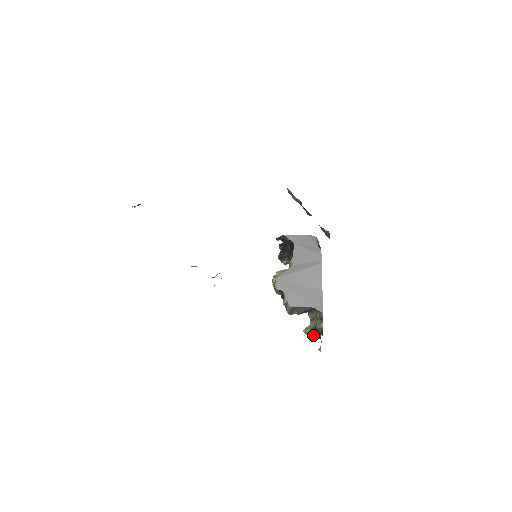
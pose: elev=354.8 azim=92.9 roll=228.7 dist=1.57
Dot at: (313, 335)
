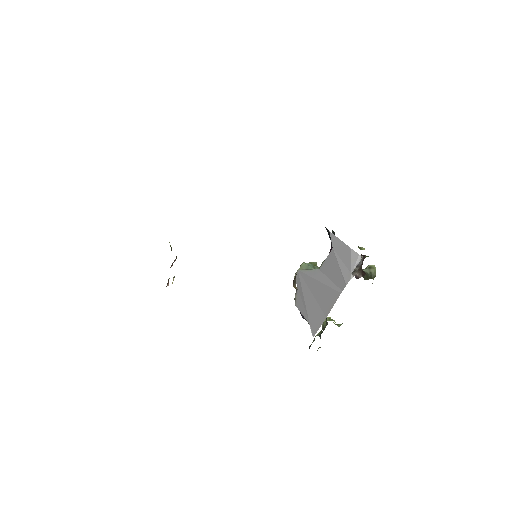
Dot at: occluded
